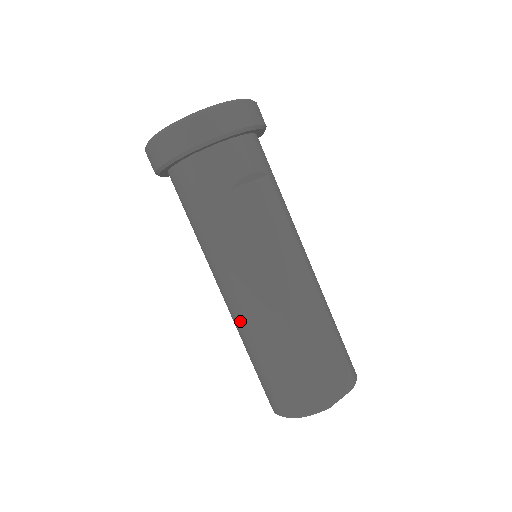
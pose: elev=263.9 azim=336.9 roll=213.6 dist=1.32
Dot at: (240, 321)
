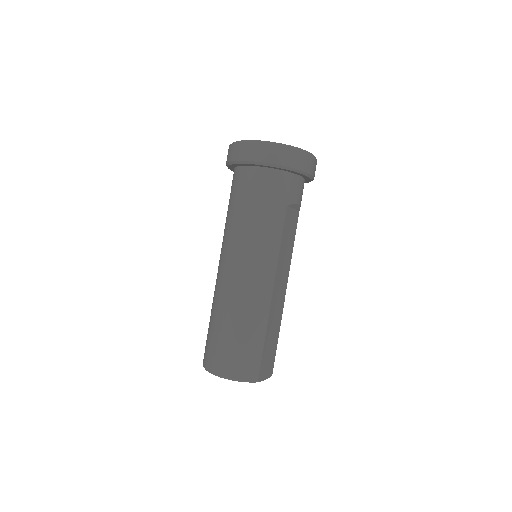
Dot at: (236, 293)
